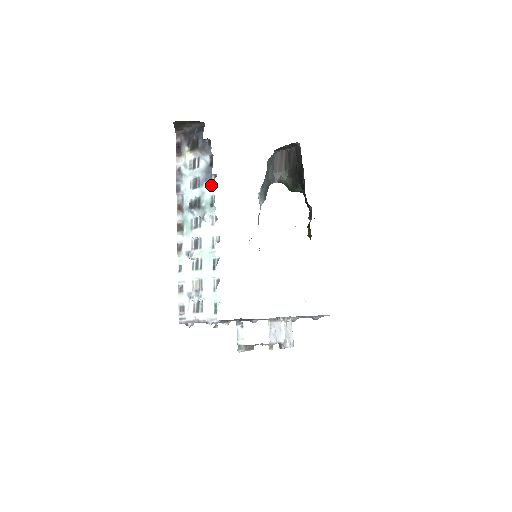
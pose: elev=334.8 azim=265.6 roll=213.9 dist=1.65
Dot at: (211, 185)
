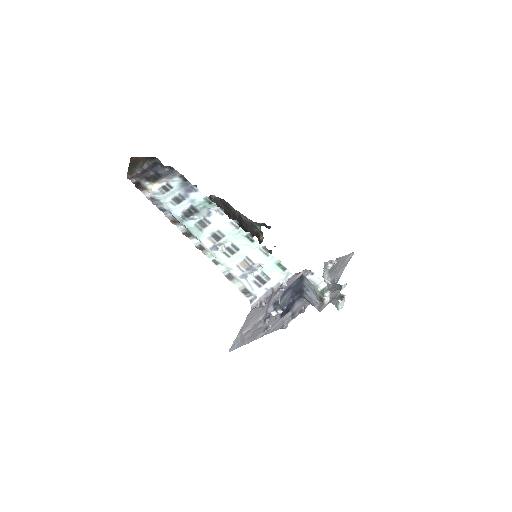
Dot at: (197, 191)
